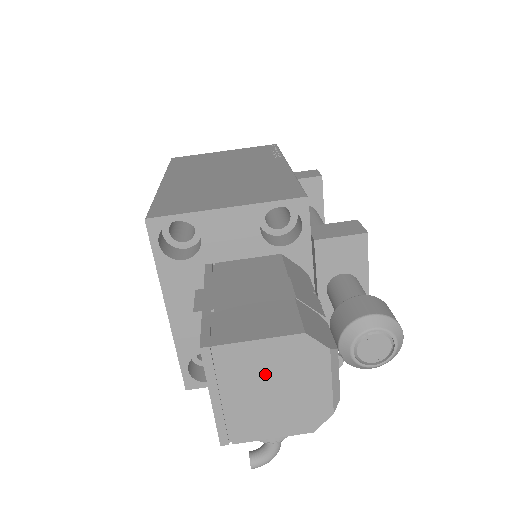
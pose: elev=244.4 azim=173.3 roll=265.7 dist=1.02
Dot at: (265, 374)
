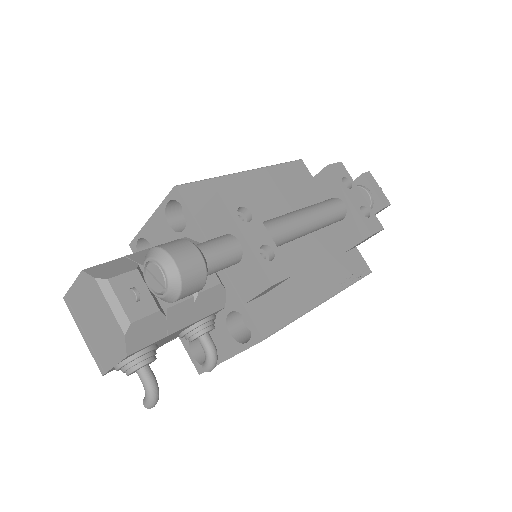
Dot at: (87, 309)
